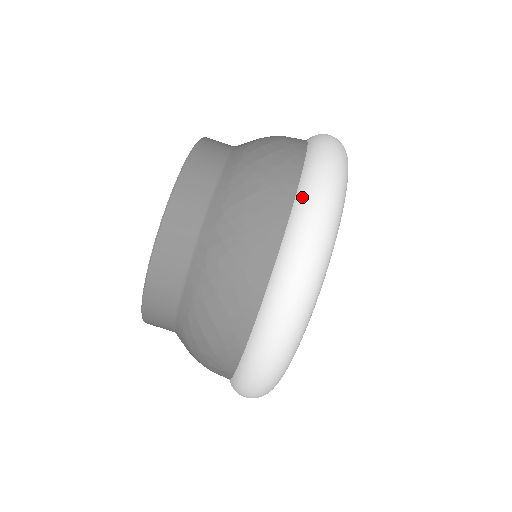
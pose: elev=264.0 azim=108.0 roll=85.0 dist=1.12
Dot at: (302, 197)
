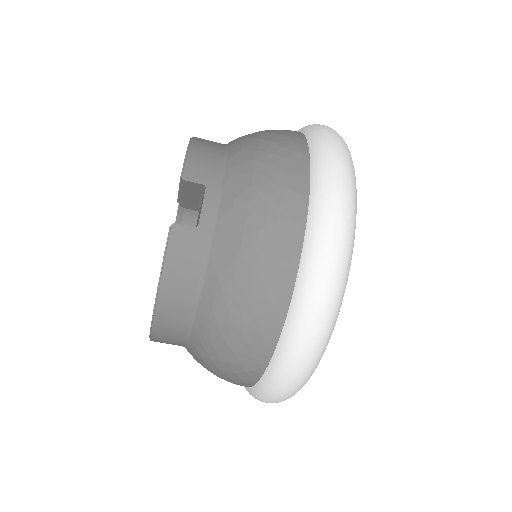
Dot at: (269, 381)
